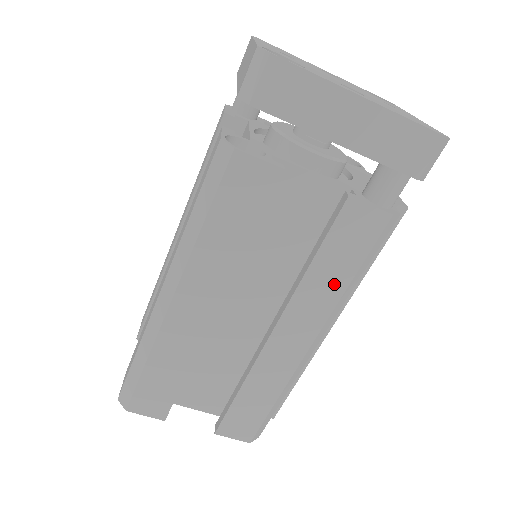
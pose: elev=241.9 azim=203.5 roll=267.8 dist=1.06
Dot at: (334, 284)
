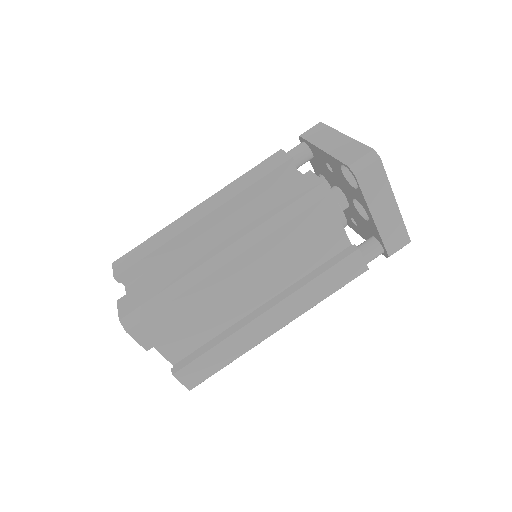
Dot at: (318, 295)
